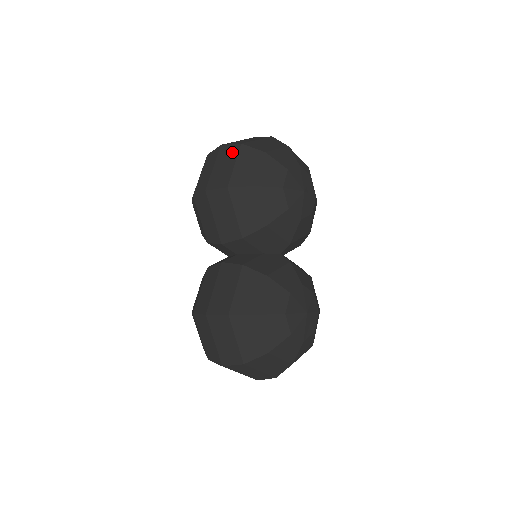
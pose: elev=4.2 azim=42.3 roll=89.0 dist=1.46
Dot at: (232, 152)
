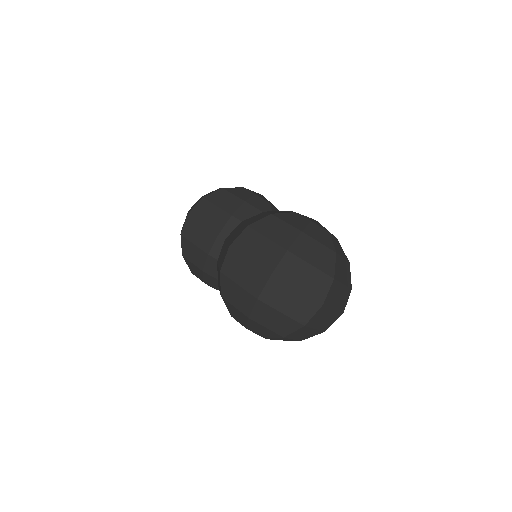
Dot at: (197, 201)
